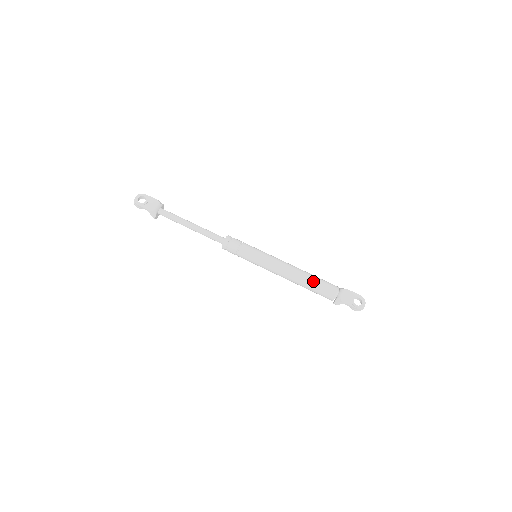
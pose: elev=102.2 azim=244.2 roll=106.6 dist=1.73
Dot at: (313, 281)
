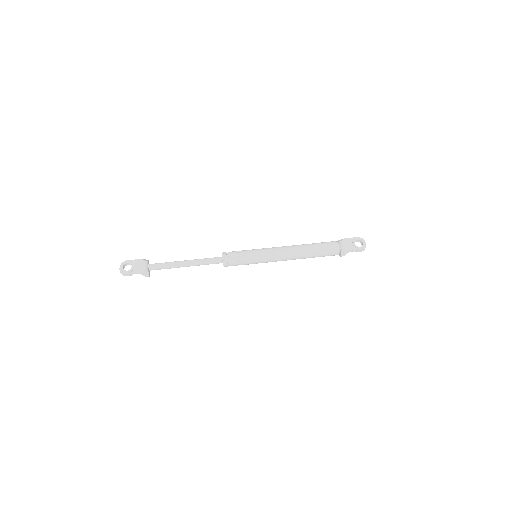
Dot at: (315, 248)
